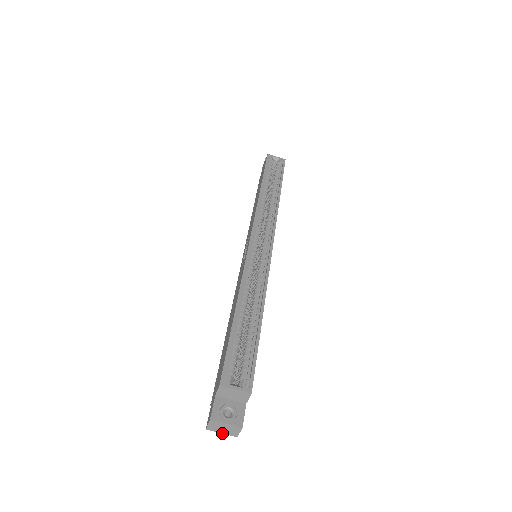
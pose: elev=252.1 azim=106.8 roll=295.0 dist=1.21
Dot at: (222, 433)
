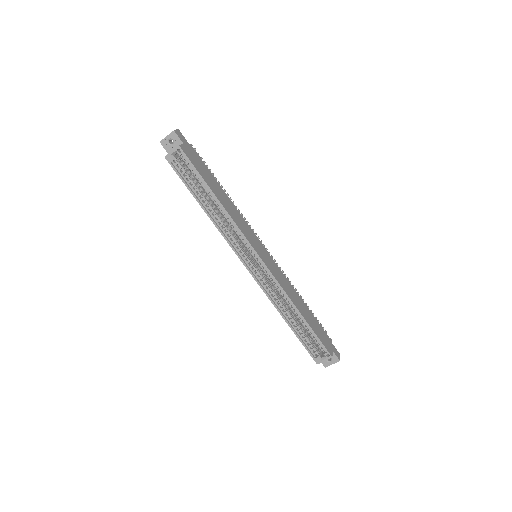
Dot at: occluded
